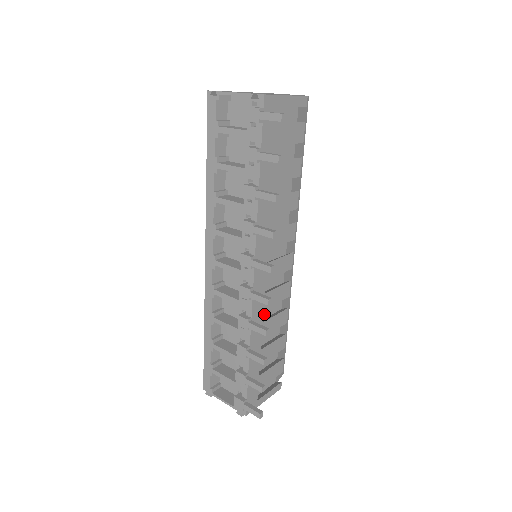
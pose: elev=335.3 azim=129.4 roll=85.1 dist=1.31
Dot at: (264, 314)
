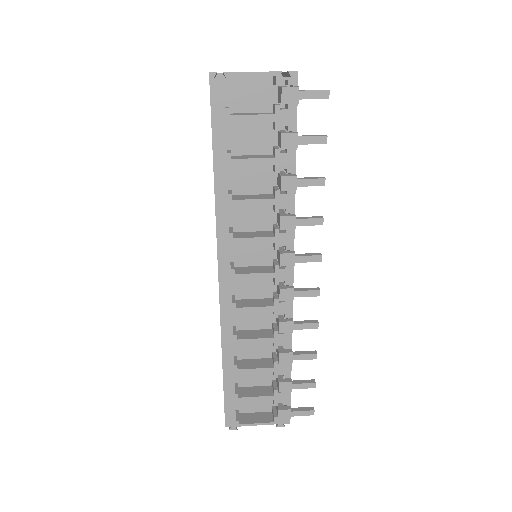
Dot at: occluded
